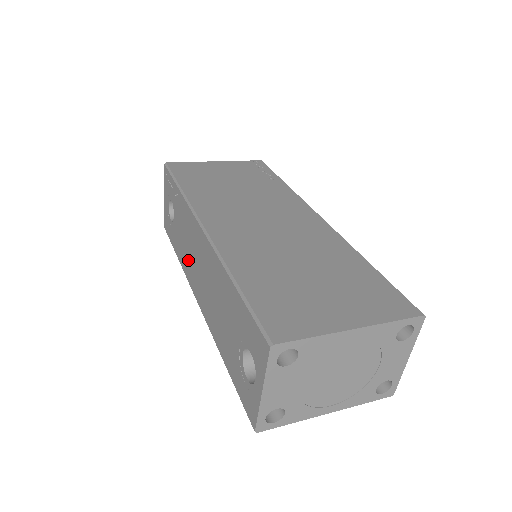
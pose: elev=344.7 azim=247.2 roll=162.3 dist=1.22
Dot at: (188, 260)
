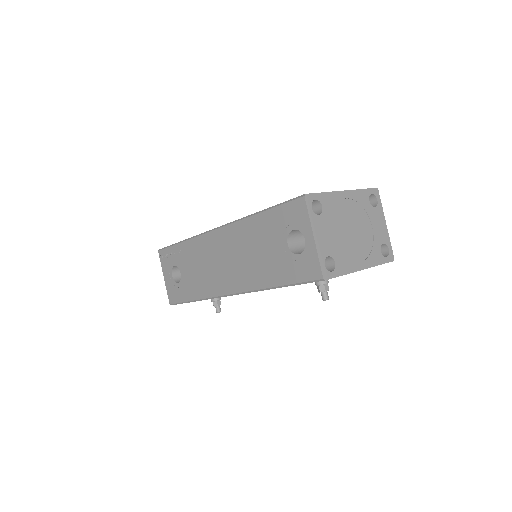
Dot at: (209, 278)
